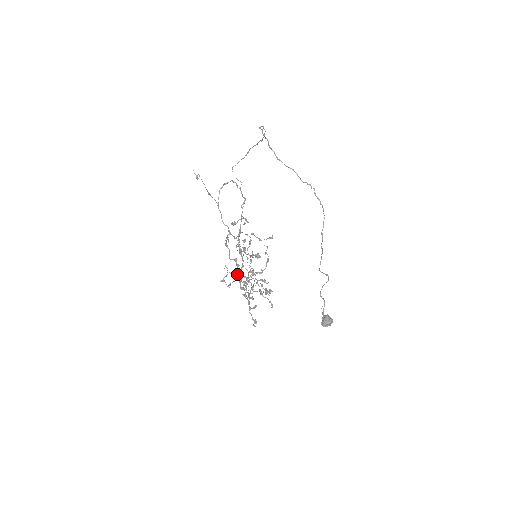
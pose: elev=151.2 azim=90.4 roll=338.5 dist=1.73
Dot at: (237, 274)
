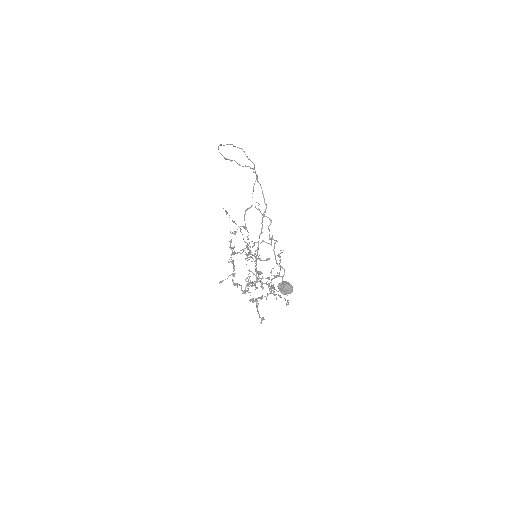
Dot at: (232, 273)
